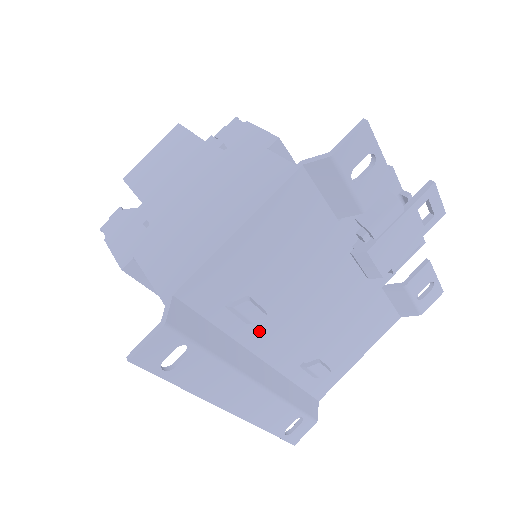
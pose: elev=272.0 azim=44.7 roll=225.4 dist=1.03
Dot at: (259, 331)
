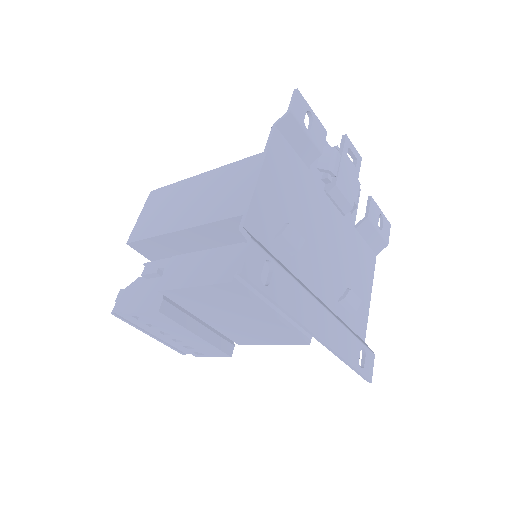
Dot at: (302, 264)
